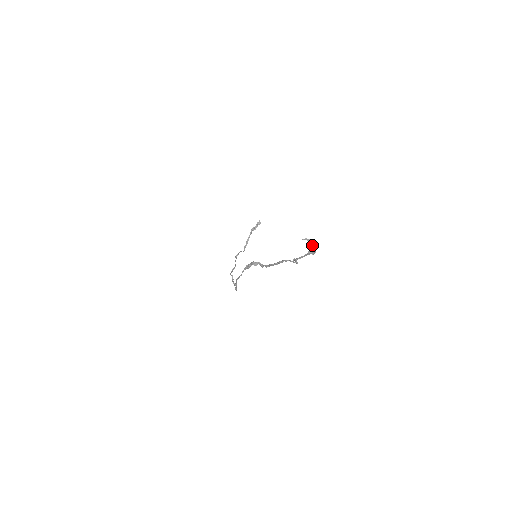
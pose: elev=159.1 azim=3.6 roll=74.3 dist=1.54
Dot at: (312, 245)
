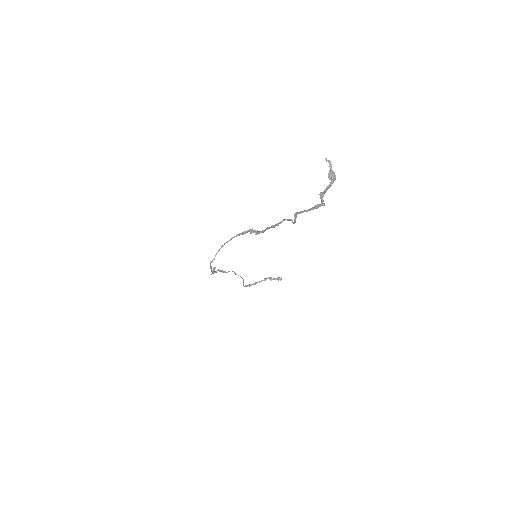
Dot at: (330, 175)
